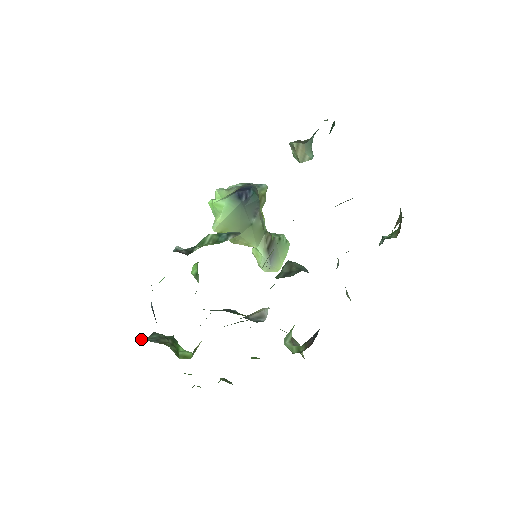
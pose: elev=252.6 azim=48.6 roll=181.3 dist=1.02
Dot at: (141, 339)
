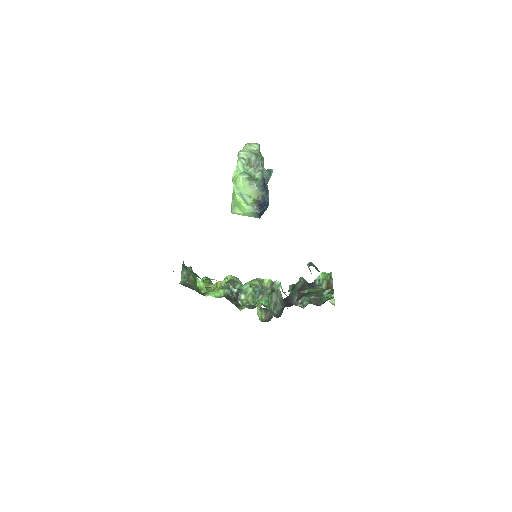
Dot at: (182, 283)
